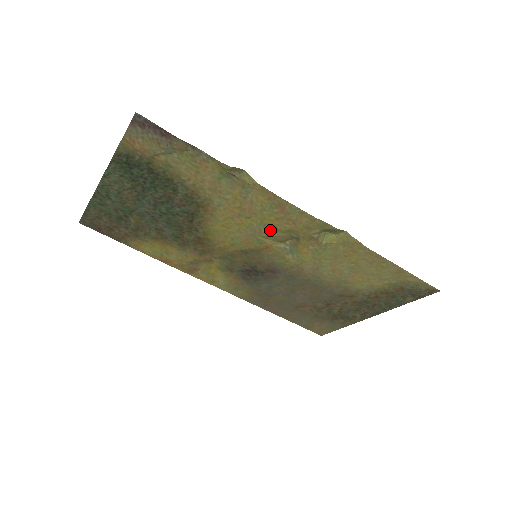
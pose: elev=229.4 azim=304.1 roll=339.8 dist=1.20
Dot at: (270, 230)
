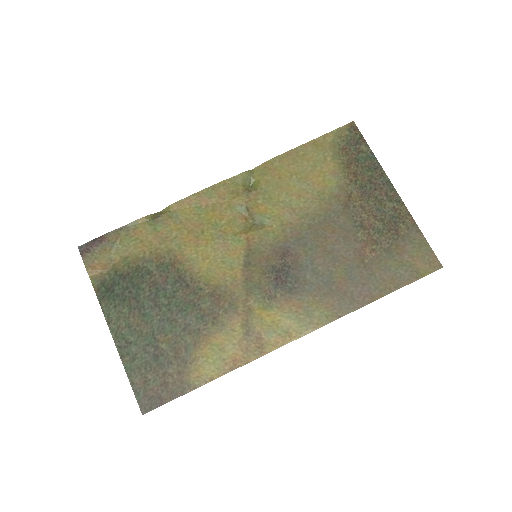
Dot at: (225, 223)
